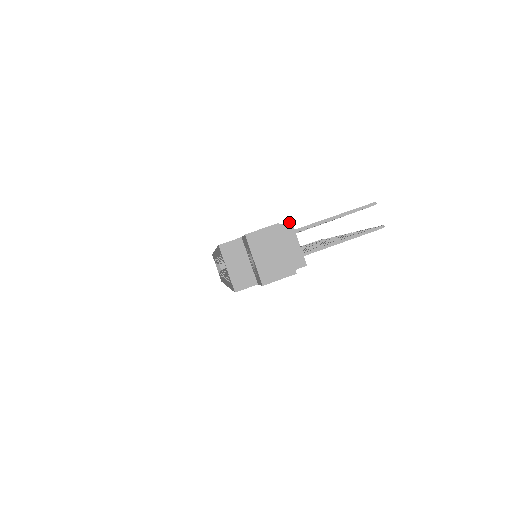
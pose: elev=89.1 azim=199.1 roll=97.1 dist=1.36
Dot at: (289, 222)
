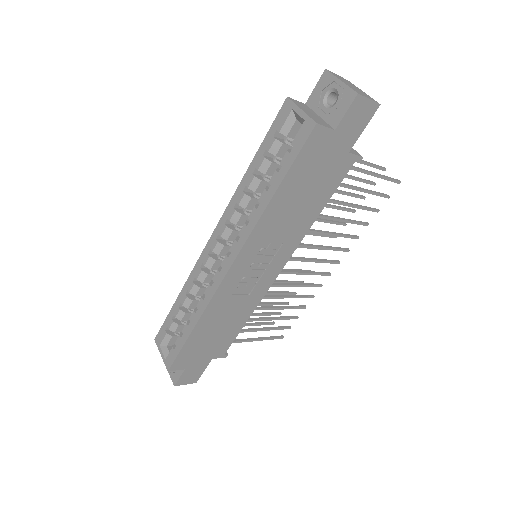
Dot at: occluded
